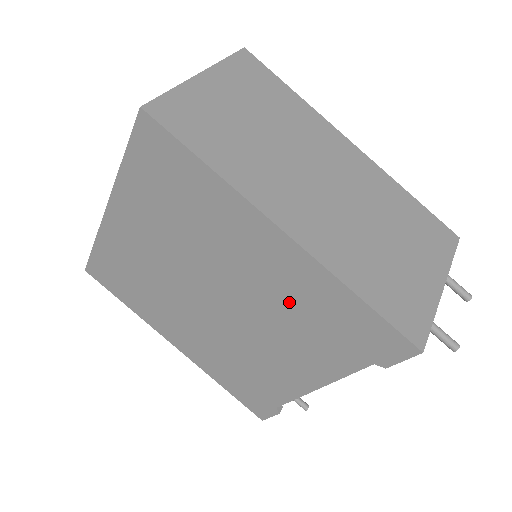
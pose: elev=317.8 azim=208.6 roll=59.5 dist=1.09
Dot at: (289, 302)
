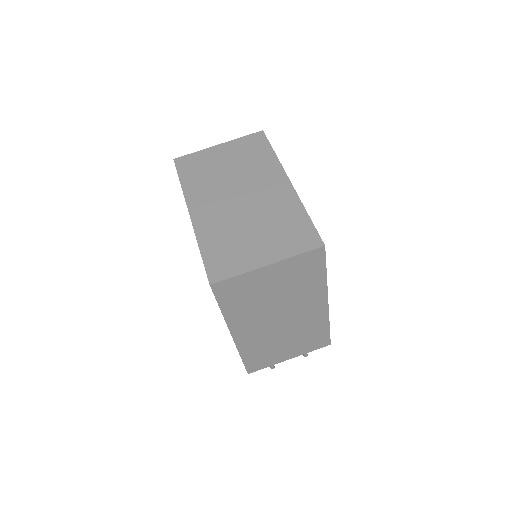
Dot at: occluded
